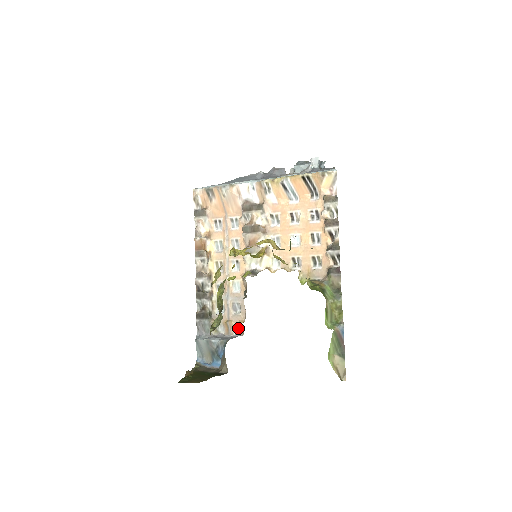
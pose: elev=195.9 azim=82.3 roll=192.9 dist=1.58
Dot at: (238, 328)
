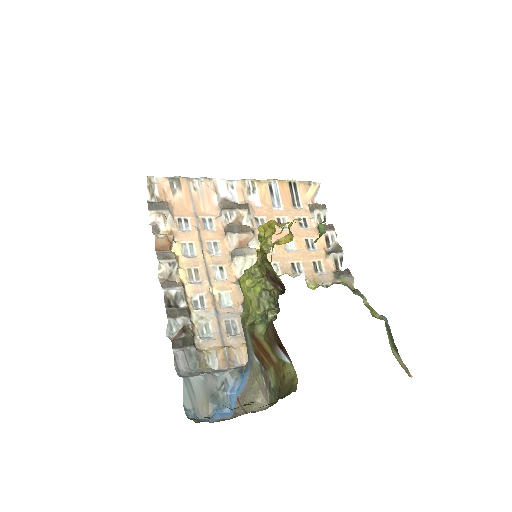
Dot at: (239, 356)
